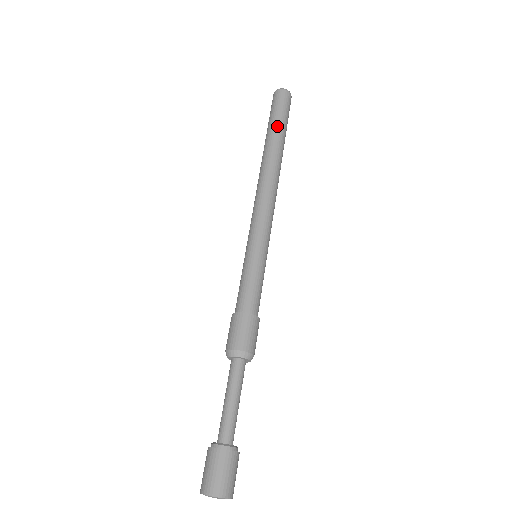
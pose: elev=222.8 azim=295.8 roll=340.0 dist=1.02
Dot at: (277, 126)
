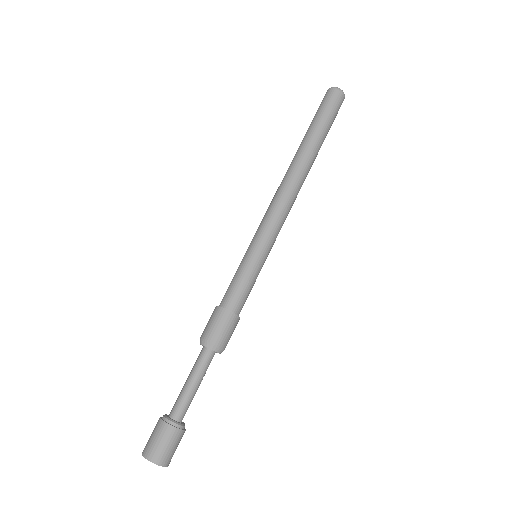
Dot at: (317, 128)
